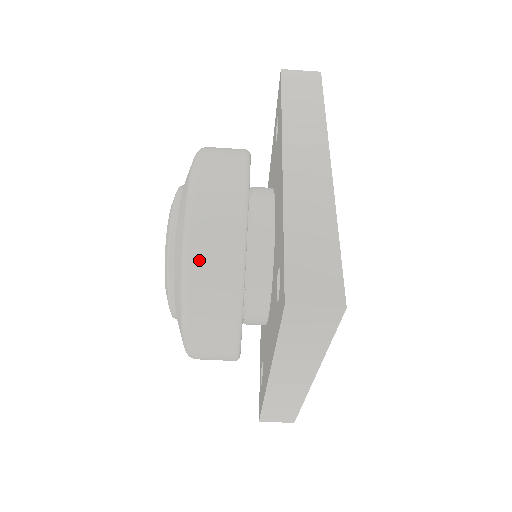
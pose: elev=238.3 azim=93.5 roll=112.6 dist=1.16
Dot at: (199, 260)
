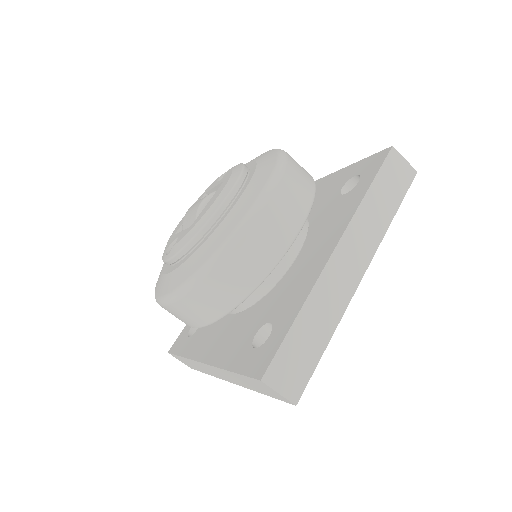
Dot at: (220, 272)
